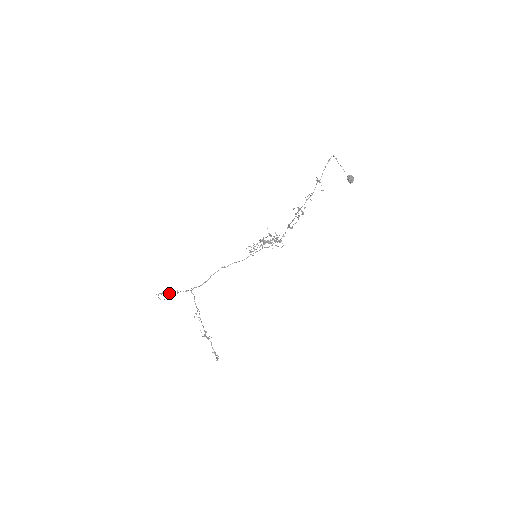
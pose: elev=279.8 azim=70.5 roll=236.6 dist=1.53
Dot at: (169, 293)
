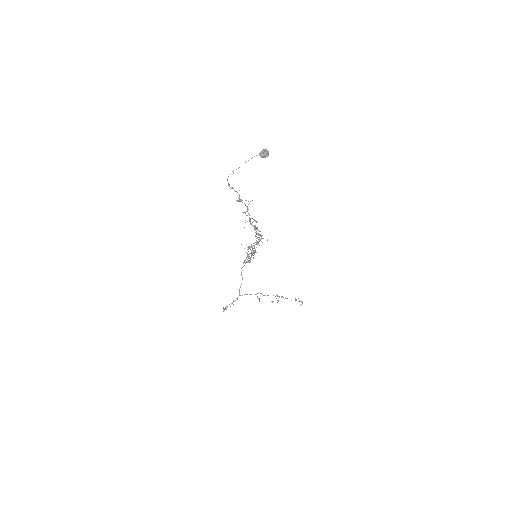
Dot at: occluded
